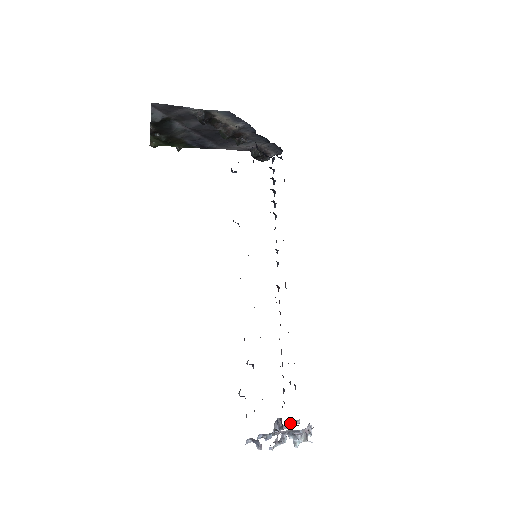
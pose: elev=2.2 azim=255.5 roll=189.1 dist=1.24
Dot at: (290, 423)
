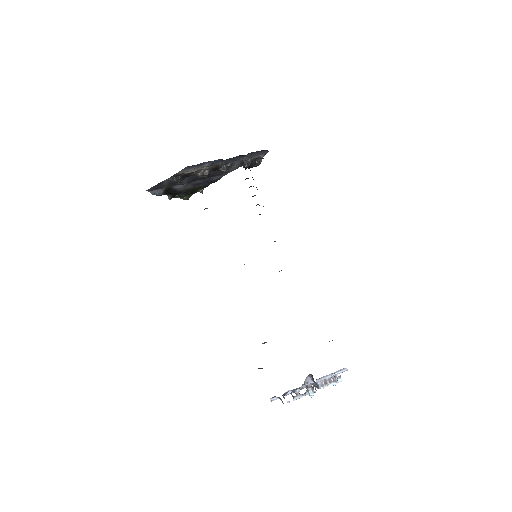
Dot at: (331, 374)
